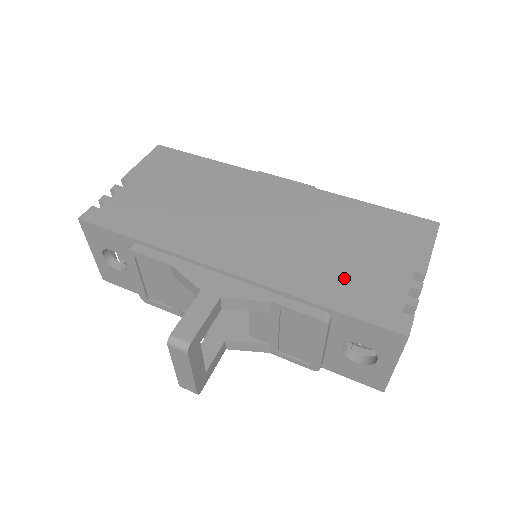
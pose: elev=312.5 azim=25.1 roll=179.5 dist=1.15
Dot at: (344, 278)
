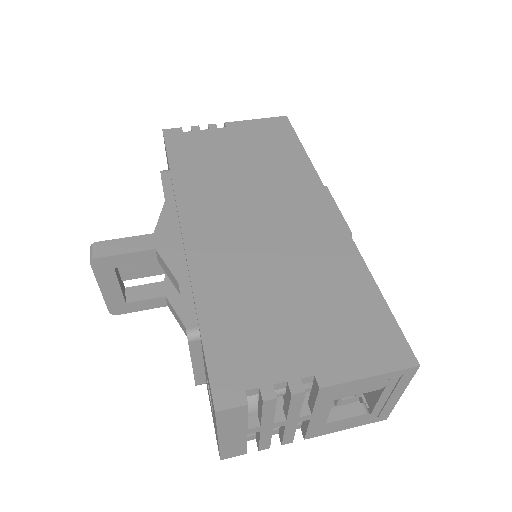
Dot at: (248, 318)
